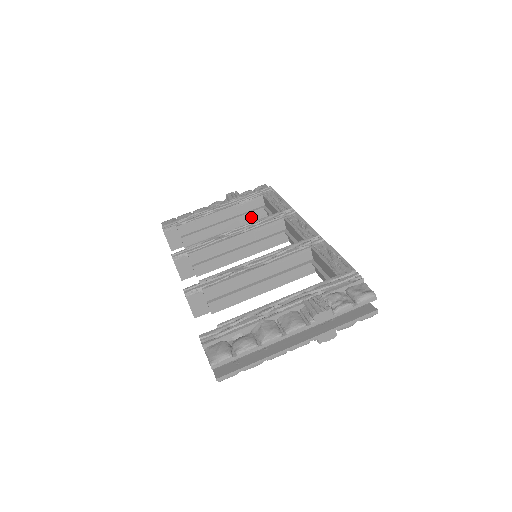
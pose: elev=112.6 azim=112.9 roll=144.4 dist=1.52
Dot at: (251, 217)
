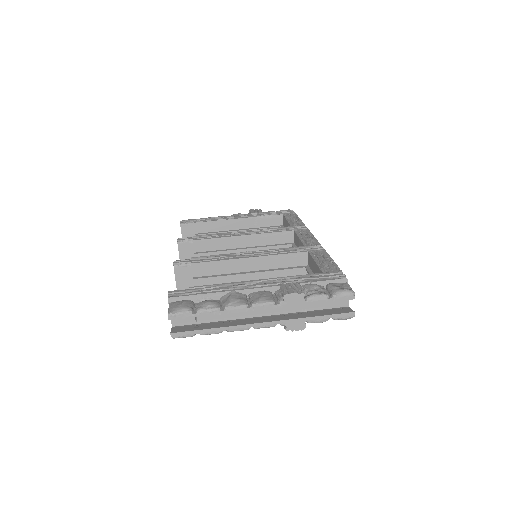
Dot at: occluded
